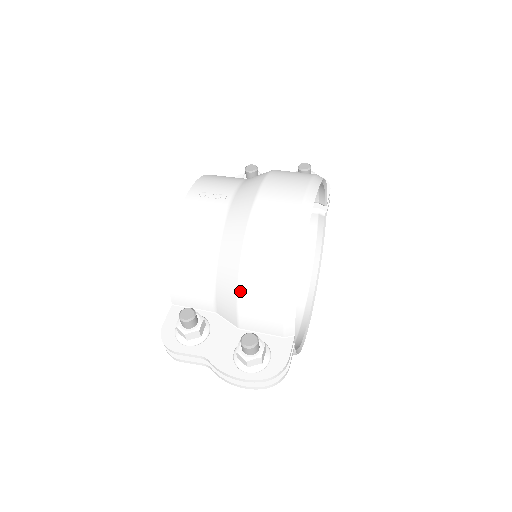
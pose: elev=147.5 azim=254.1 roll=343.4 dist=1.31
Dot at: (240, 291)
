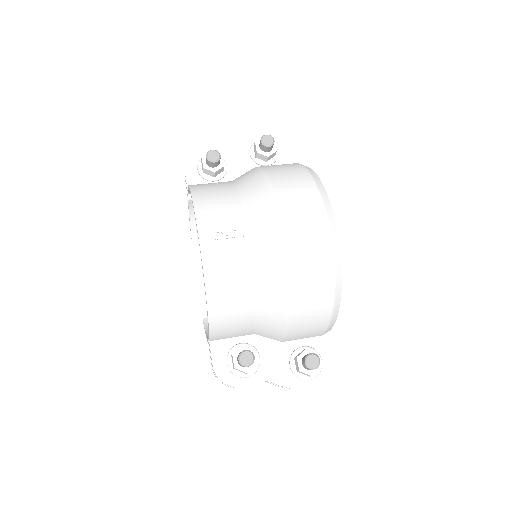
Dot at: (289, 322)
